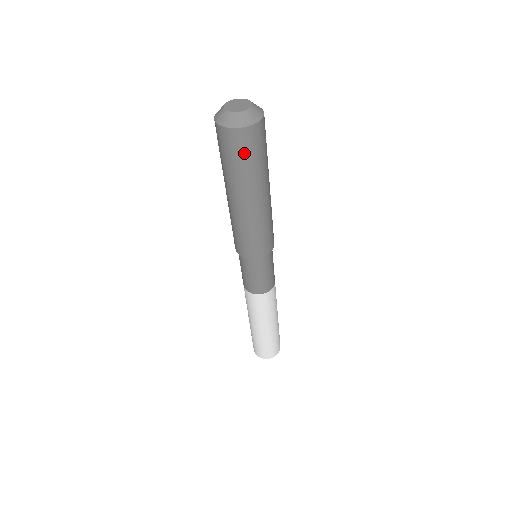
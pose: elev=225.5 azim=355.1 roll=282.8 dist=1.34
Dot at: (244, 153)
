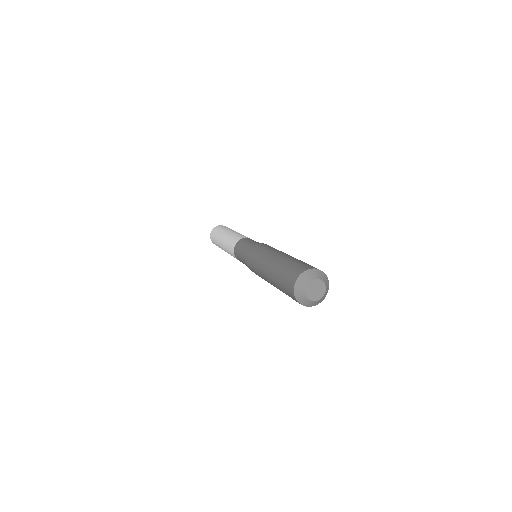
Dot at: occluded
